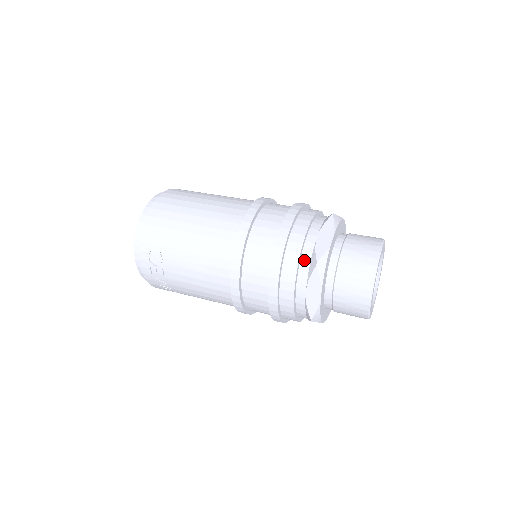
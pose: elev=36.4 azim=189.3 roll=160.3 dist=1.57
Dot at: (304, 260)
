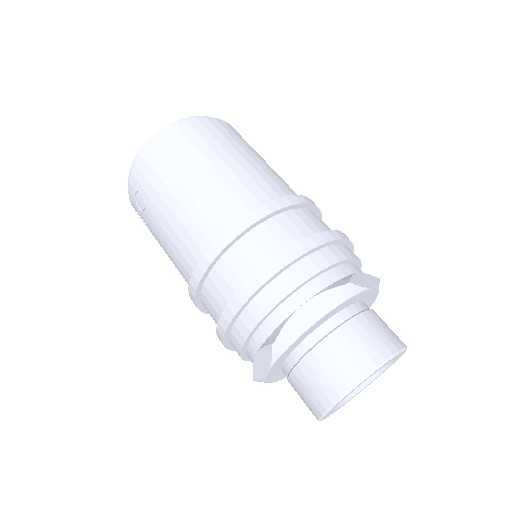
Dot at: (269, 323)
